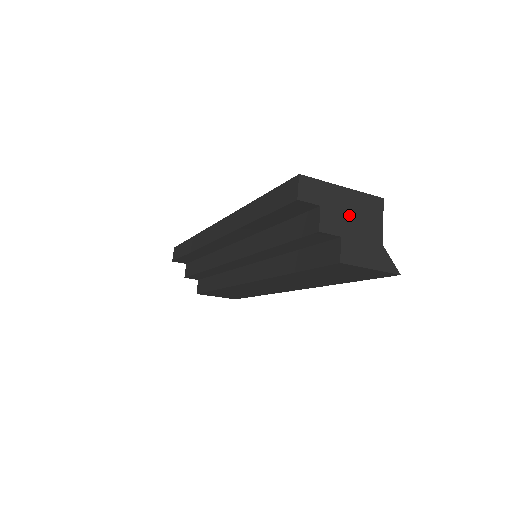
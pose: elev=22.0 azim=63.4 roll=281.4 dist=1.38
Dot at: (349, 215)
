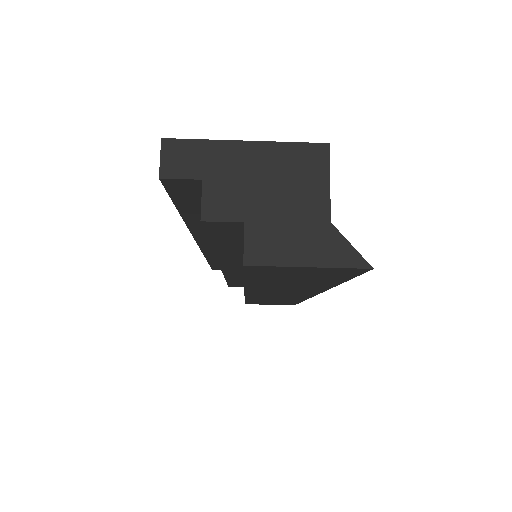
Dot at: (259, 184)
